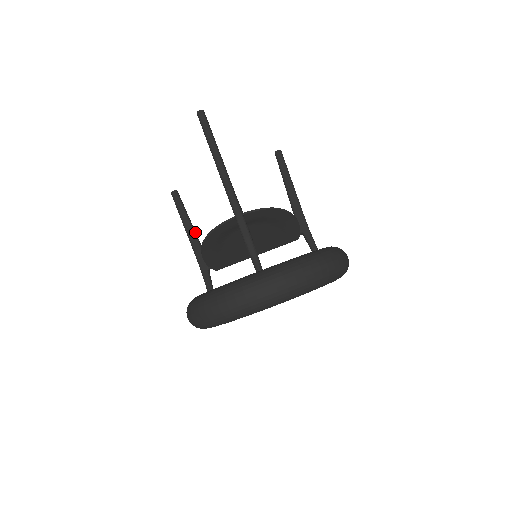
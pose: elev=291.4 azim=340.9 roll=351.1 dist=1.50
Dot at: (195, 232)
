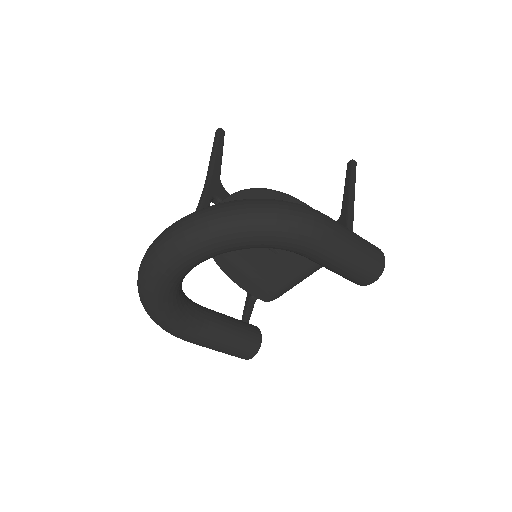
Dot at: occluded
